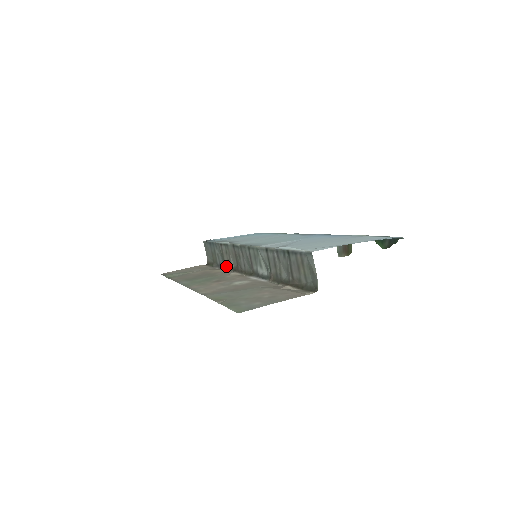
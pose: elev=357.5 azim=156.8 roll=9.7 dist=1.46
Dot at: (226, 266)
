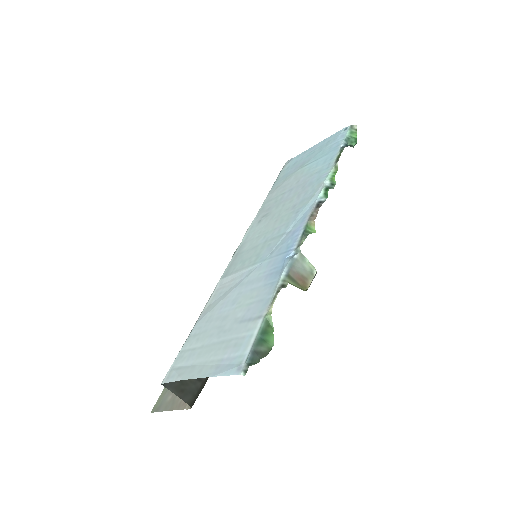
Dot at: occluded
